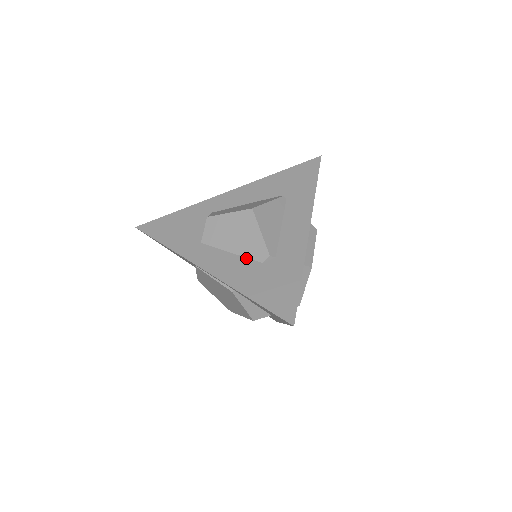
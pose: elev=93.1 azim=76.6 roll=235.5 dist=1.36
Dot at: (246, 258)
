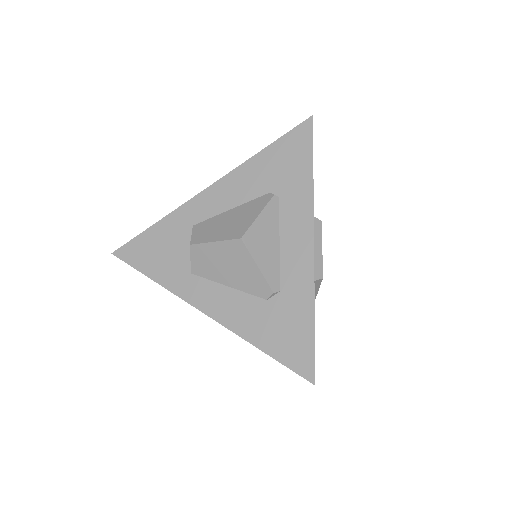
Dot at: (247, 294)
